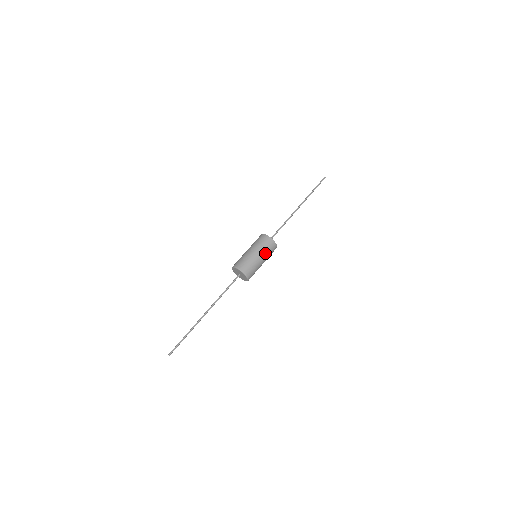
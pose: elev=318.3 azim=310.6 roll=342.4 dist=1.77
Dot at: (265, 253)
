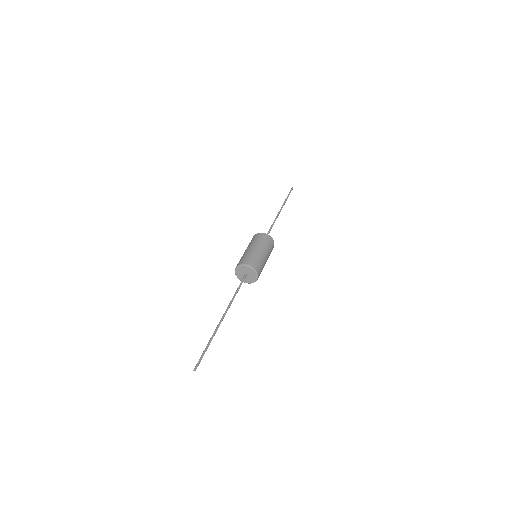
Dot at: (267, 249)
